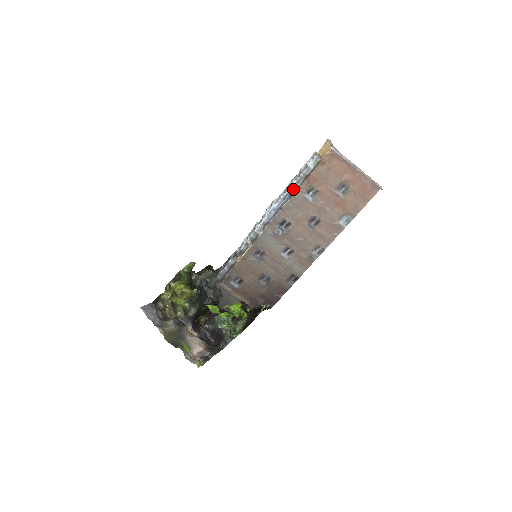
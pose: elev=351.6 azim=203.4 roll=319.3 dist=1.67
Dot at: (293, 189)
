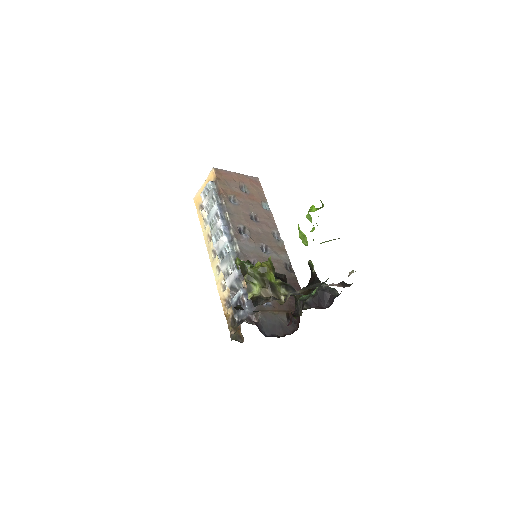
Dot at: (220, 207)
